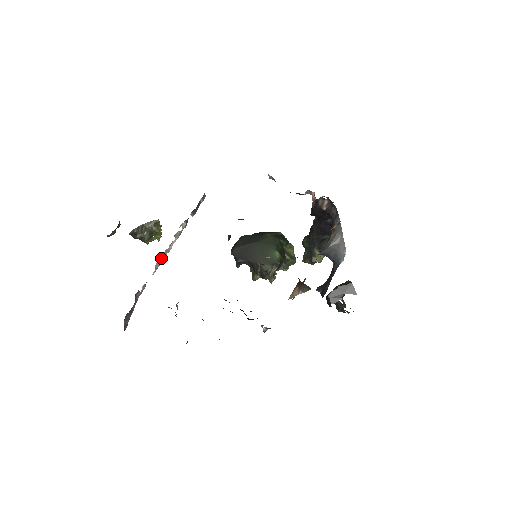
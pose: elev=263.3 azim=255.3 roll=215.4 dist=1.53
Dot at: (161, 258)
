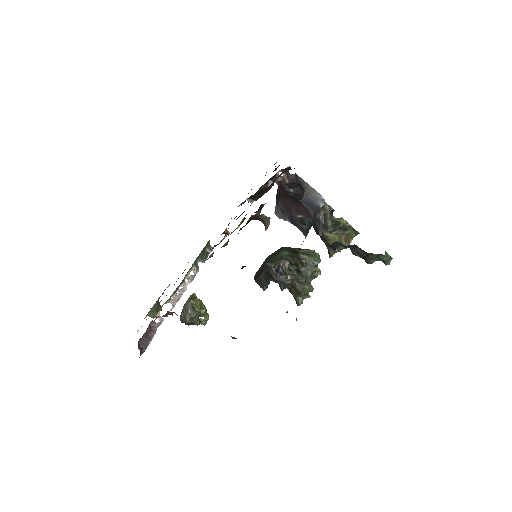
Dot at: (176, 296)
